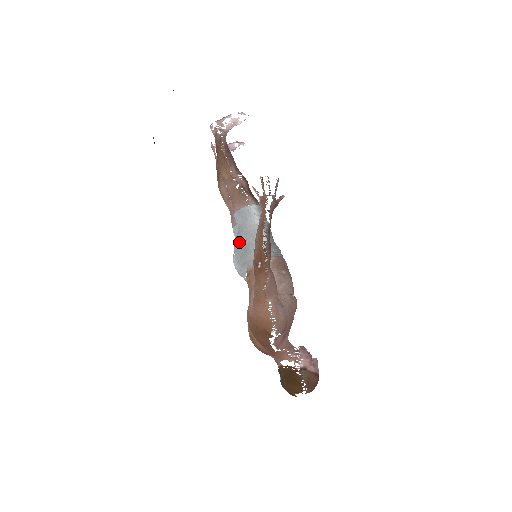
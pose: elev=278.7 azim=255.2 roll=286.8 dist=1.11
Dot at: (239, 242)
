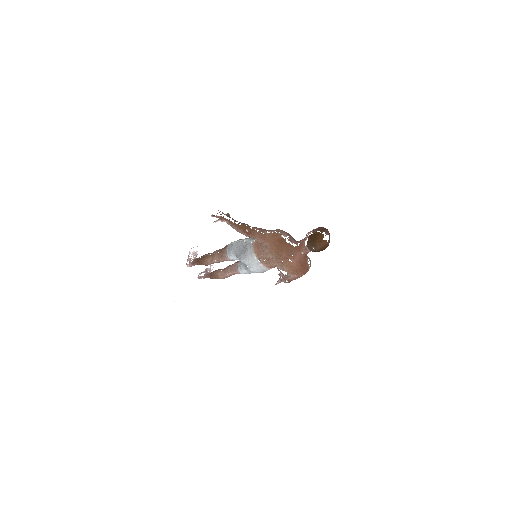
Dot at: (240, 255)
